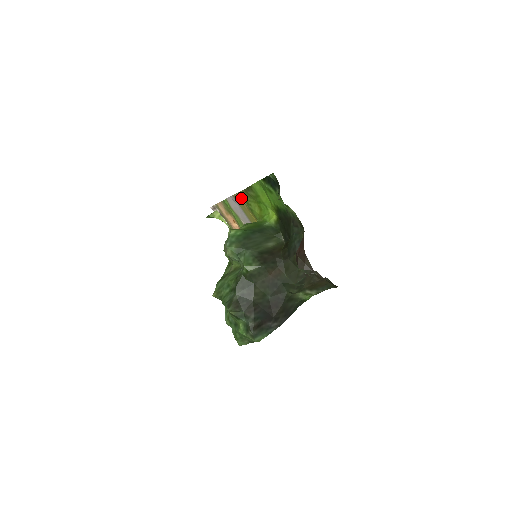
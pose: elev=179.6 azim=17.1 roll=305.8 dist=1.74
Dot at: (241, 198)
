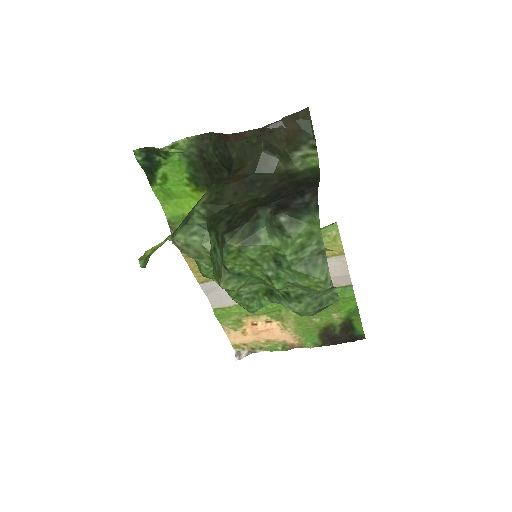
Dot at: (193, 260)
